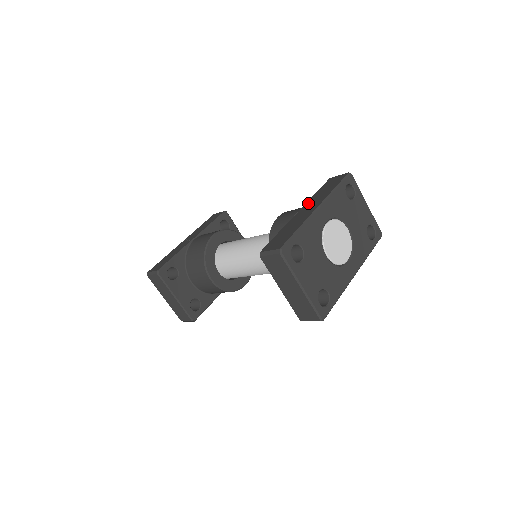
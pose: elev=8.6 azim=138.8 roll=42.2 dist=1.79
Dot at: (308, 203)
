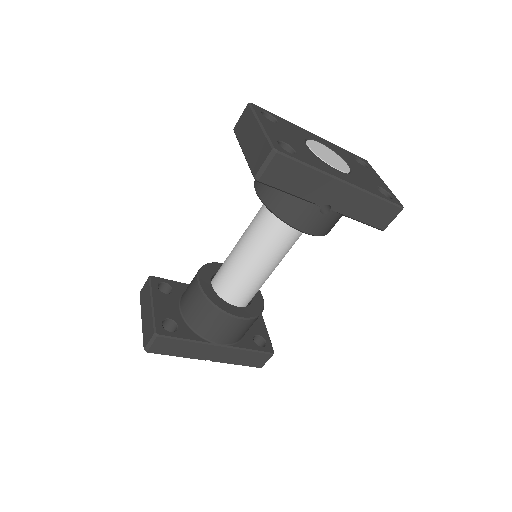
Dot at: occluded
